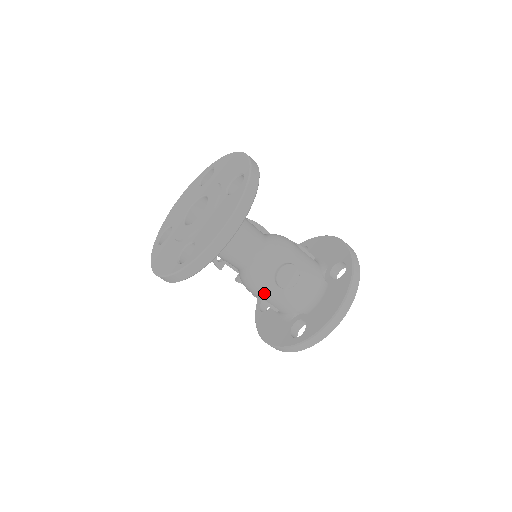
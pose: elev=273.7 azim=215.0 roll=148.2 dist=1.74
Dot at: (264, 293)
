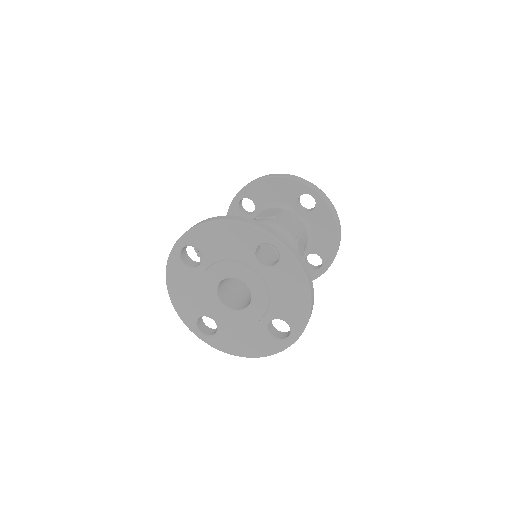
Dot at: occluded
